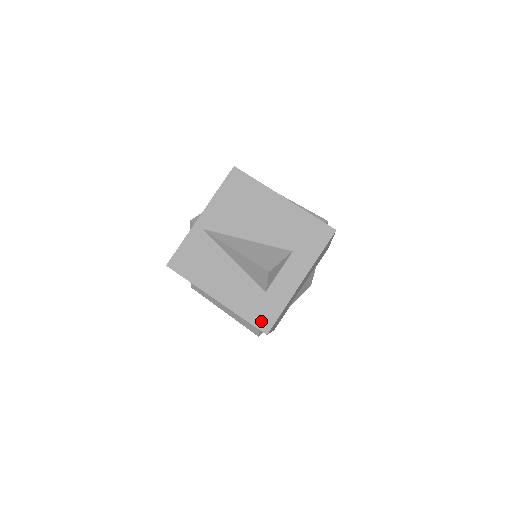
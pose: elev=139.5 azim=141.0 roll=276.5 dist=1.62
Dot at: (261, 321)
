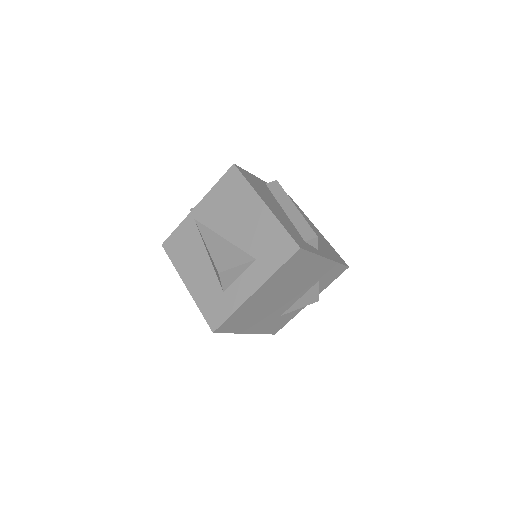
Dot at: (212, 318)
